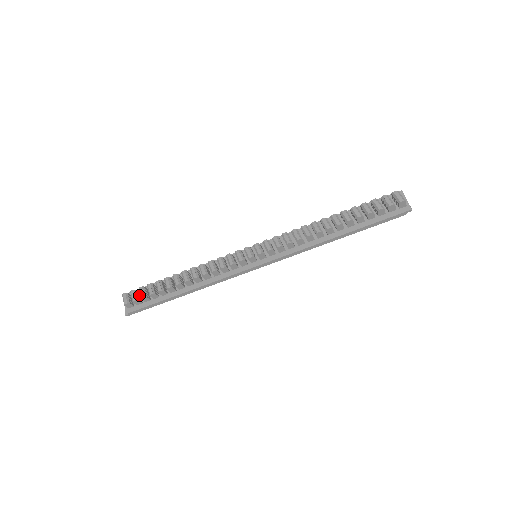
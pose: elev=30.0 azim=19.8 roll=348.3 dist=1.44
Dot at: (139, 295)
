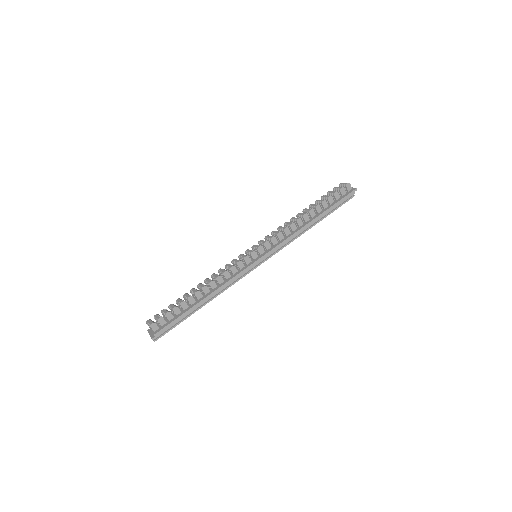
Dot at: occluded
